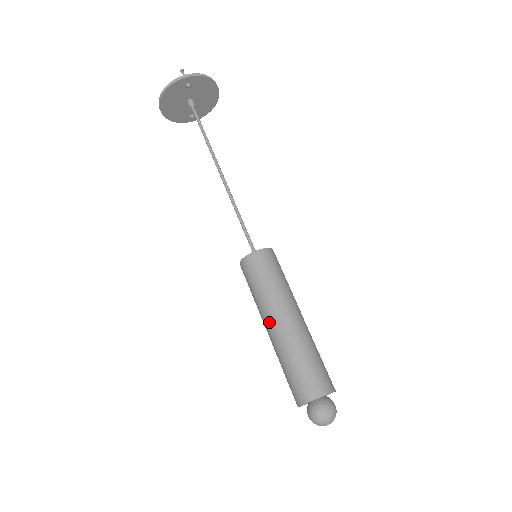
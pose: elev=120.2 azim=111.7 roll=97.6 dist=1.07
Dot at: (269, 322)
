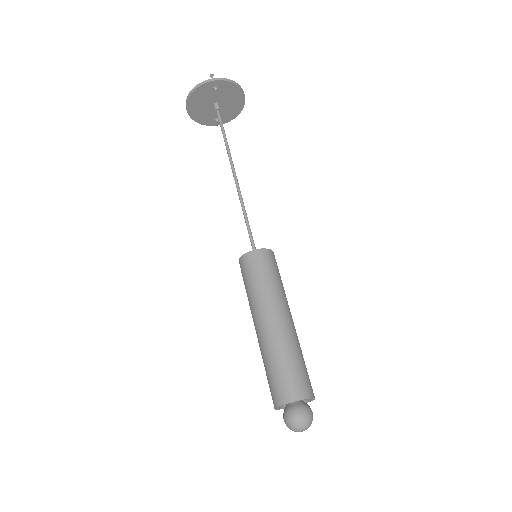
Dot at: (258, 320)
